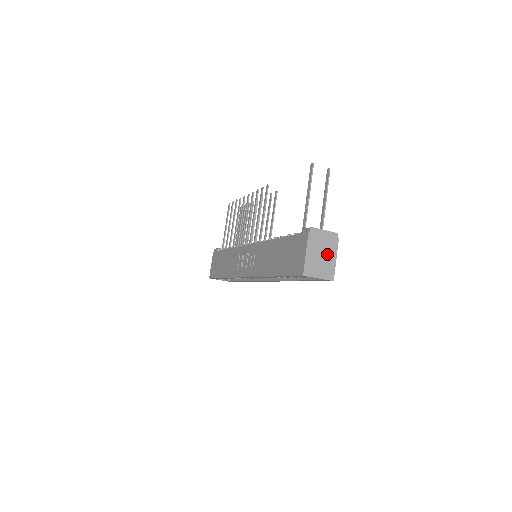
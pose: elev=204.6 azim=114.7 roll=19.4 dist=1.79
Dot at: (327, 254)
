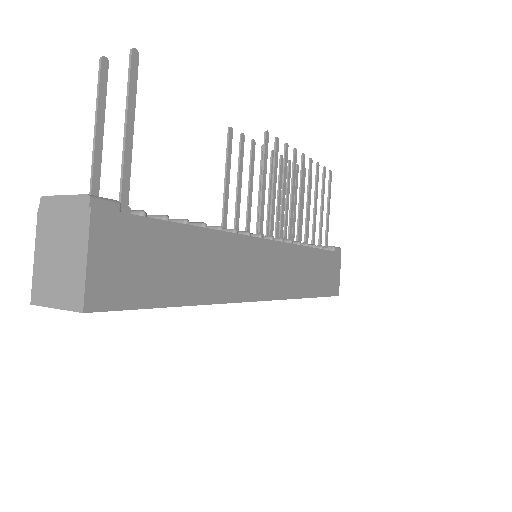
Dot at: (70, 249)
